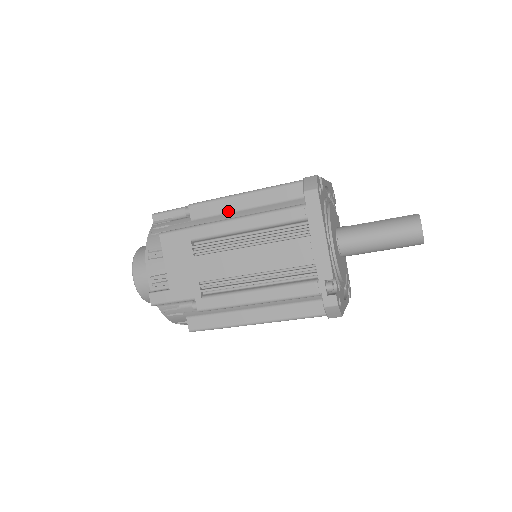
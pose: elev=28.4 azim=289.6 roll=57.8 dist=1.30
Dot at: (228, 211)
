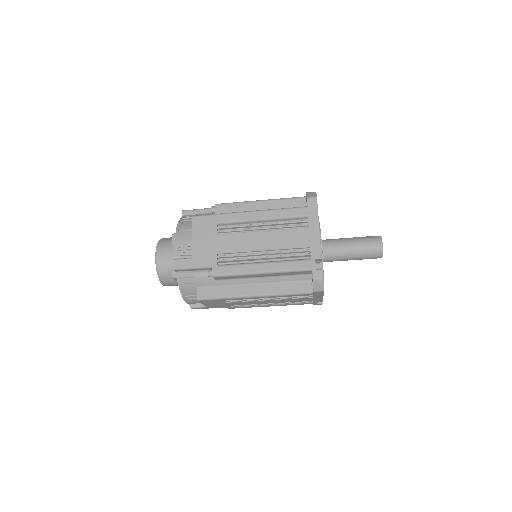
Dot at: occluded
